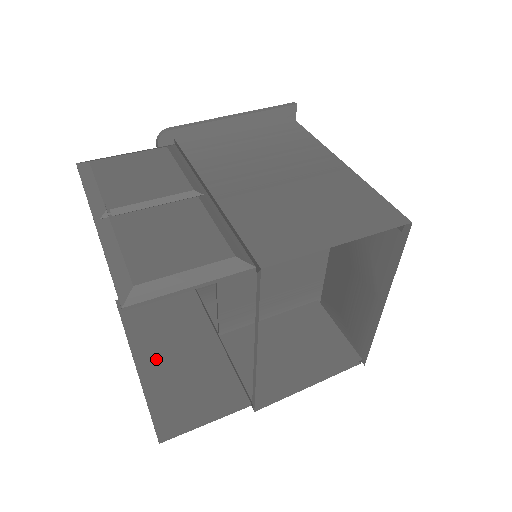
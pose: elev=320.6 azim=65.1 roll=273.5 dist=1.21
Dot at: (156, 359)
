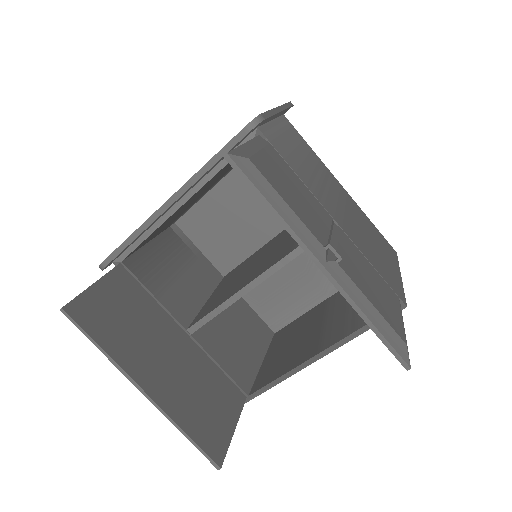
Dot at: (161, 380)
